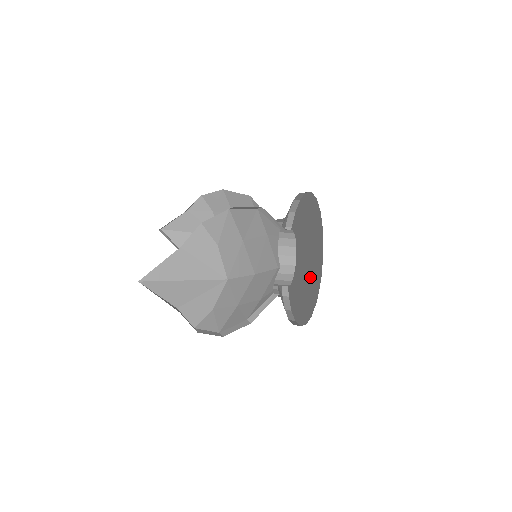
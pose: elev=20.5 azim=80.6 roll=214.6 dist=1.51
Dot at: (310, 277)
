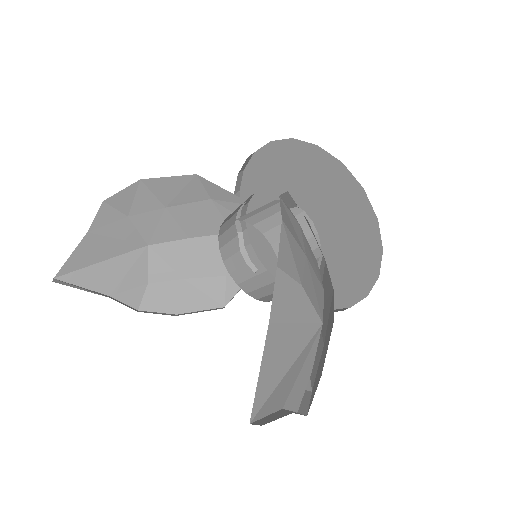
Dot at: (341, 251)
